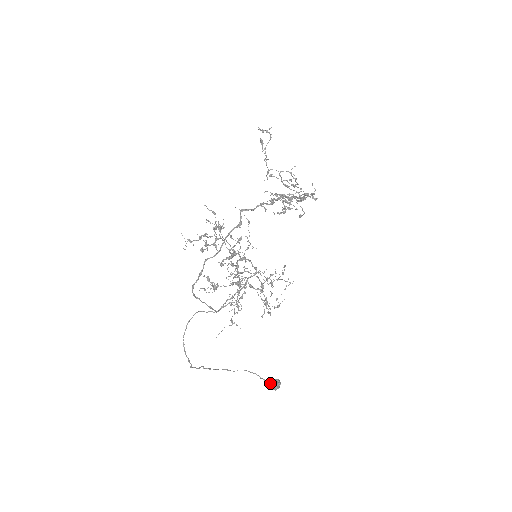
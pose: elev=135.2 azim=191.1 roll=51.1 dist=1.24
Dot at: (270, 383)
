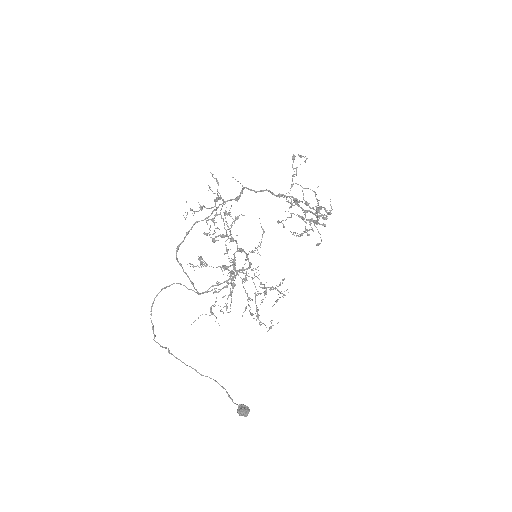
Dot at: occluded
